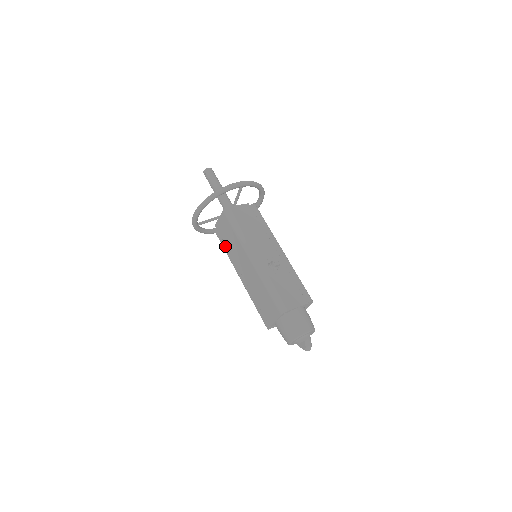
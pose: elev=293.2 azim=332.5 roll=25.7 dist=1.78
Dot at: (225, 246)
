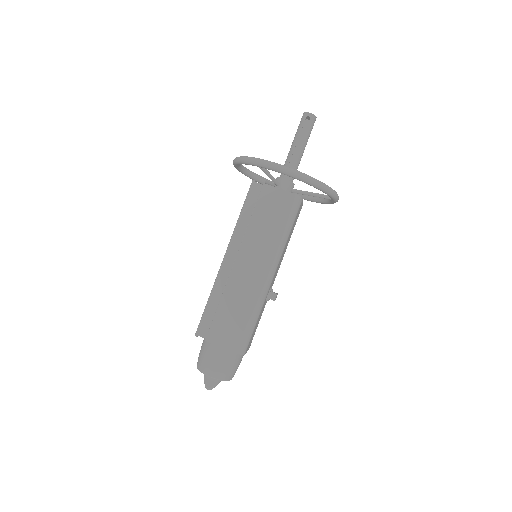
Dot at: (248, 214)
